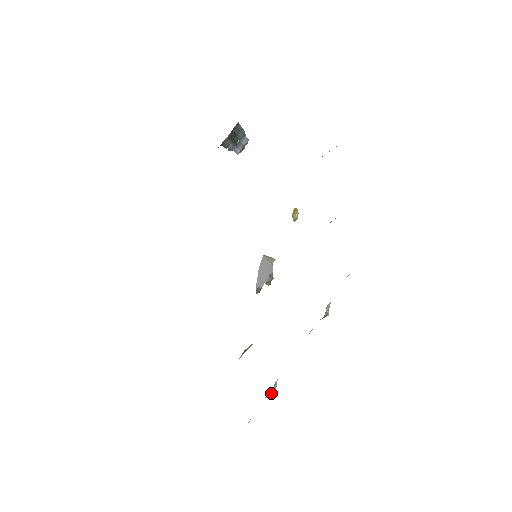
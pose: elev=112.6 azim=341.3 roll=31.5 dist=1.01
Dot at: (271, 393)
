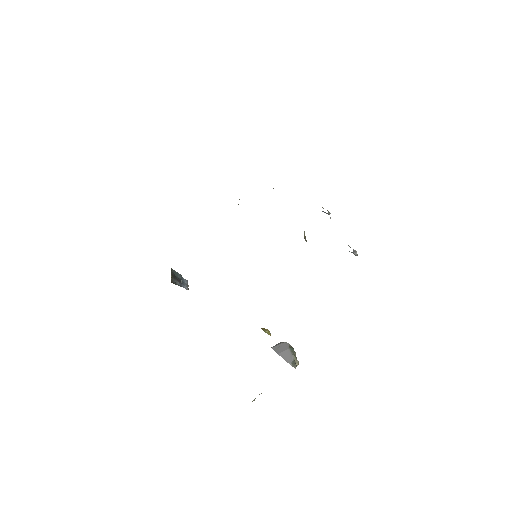
Dot at: (354, 251)
